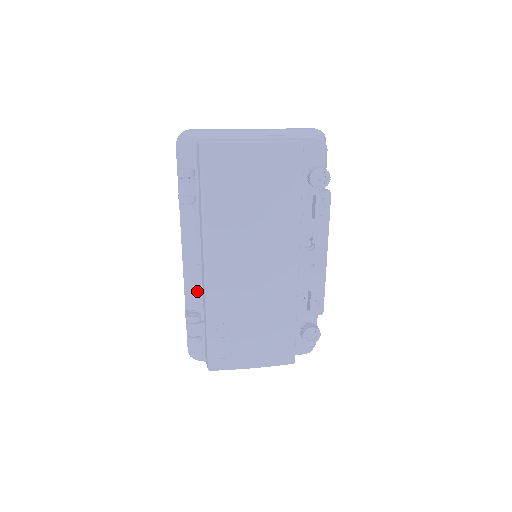
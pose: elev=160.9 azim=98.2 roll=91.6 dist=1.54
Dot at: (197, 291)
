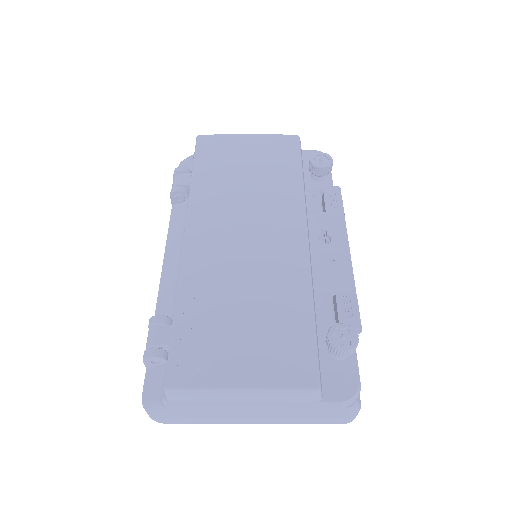
Dot at: (173, 292)
